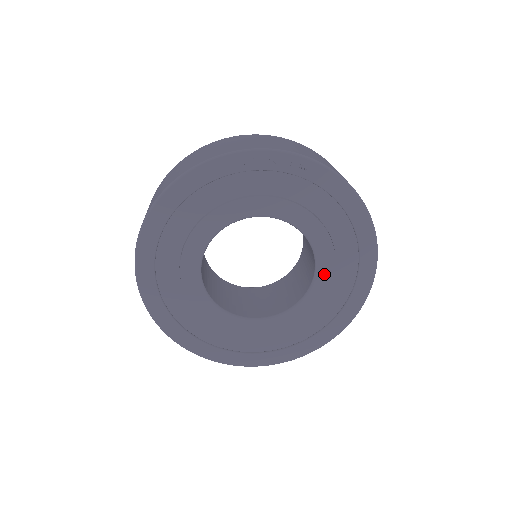
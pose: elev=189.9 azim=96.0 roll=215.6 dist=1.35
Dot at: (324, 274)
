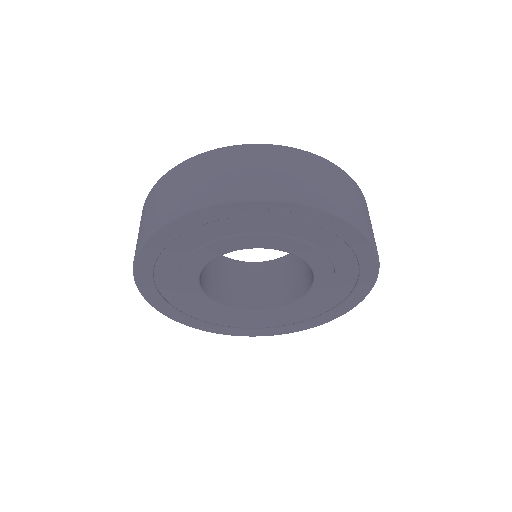
Dot at: (318, 293)
